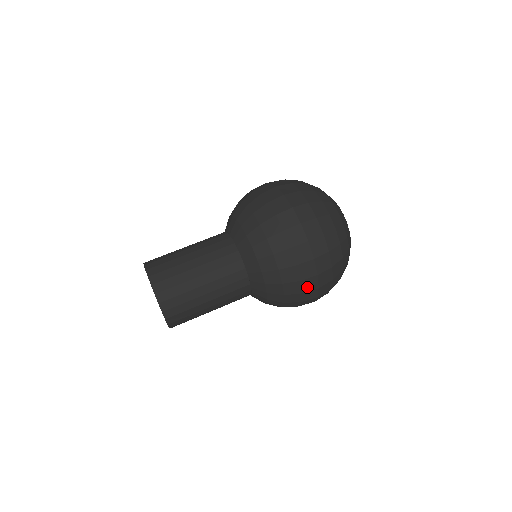
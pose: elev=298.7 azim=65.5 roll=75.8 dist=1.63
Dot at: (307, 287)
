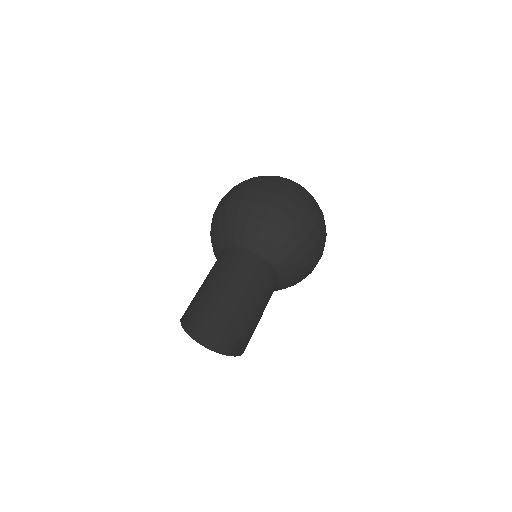
Dot at: occluded
